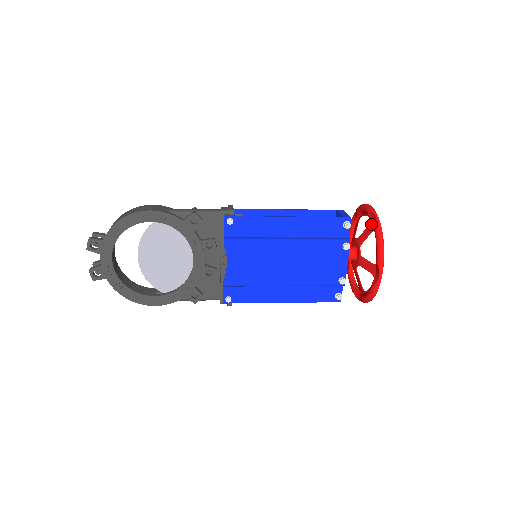
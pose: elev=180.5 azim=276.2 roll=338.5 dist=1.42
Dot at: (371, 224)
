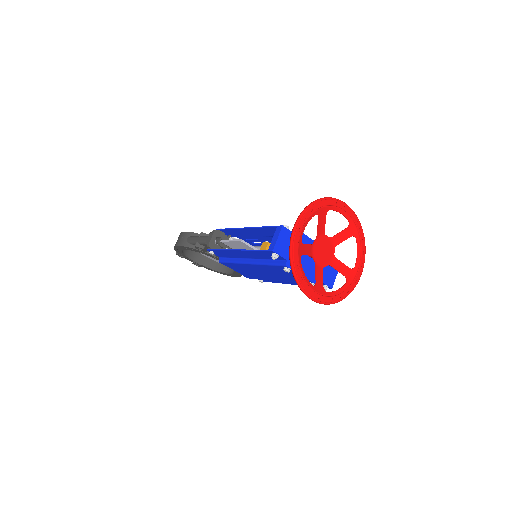
Dot at: (300, 246)
